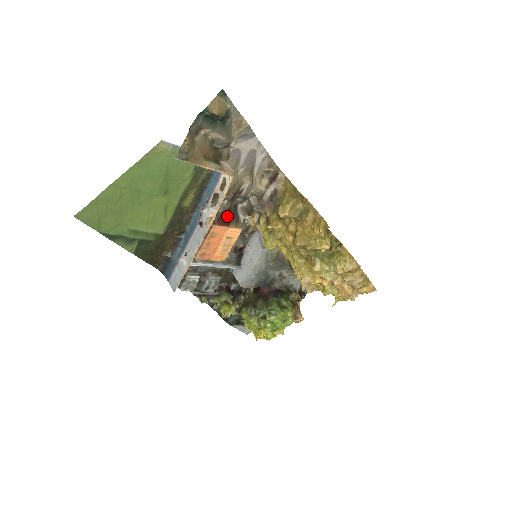
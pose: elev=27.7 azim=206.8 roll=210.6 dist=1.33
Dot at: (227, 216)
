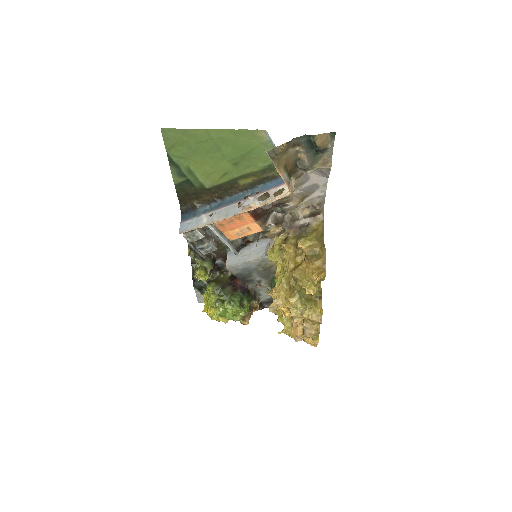
Dot at: (261, 213)
